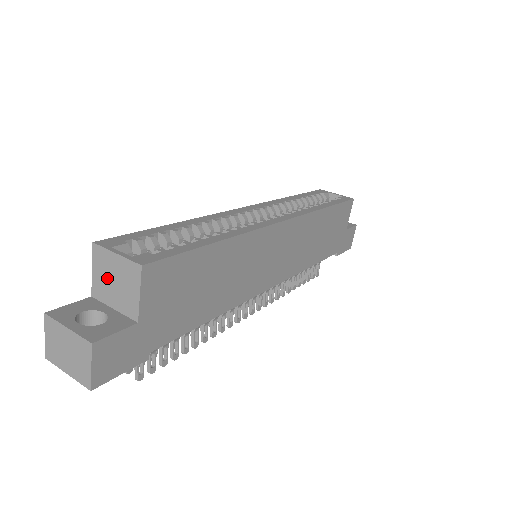
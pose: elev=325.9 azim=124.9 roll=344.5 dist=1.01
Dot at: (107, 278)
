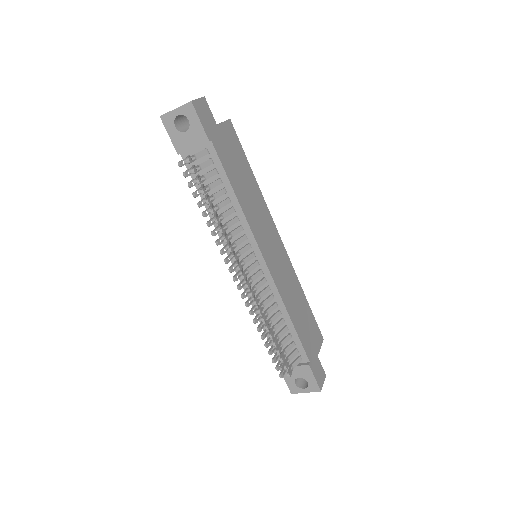
Dot at: occluded
